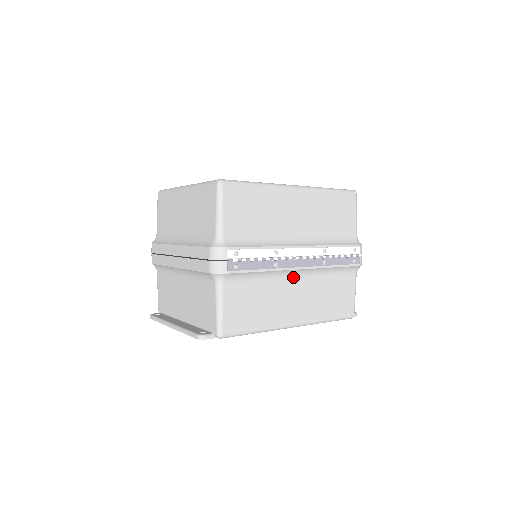
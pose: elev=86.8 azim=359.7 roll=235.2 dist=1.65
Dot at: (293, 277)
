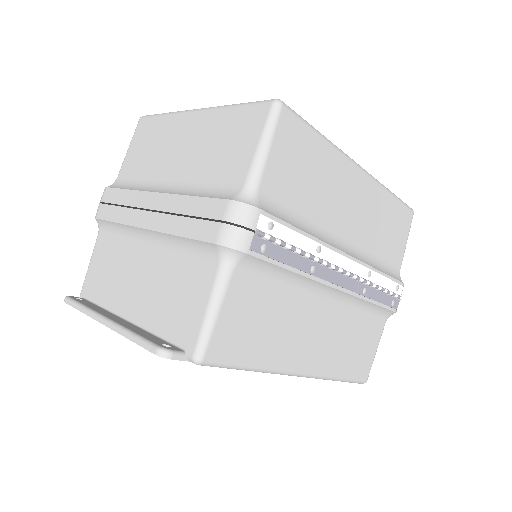
Dot at: (322, 298)
